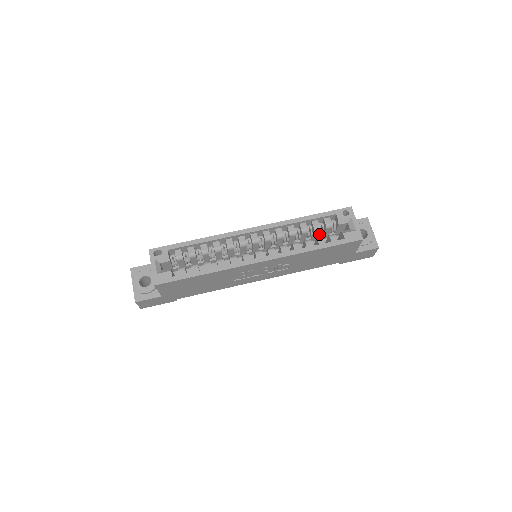
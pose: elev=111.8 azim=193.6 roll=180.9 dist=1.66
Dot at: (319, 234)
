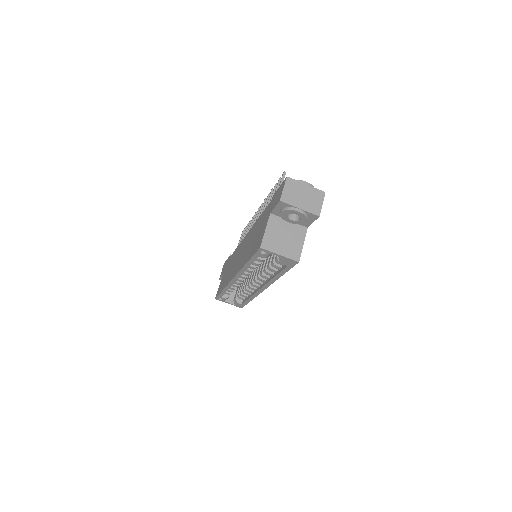
Dot at: occluded
